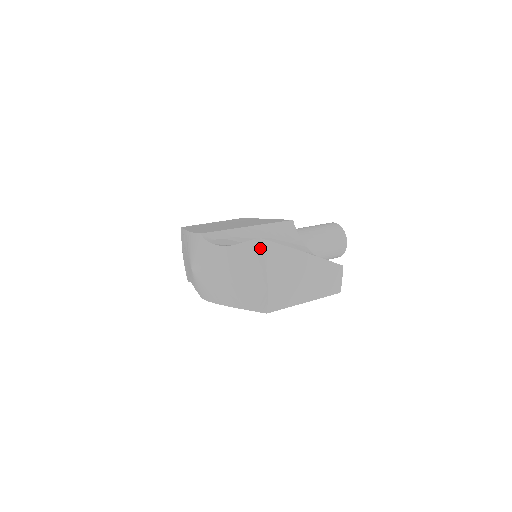
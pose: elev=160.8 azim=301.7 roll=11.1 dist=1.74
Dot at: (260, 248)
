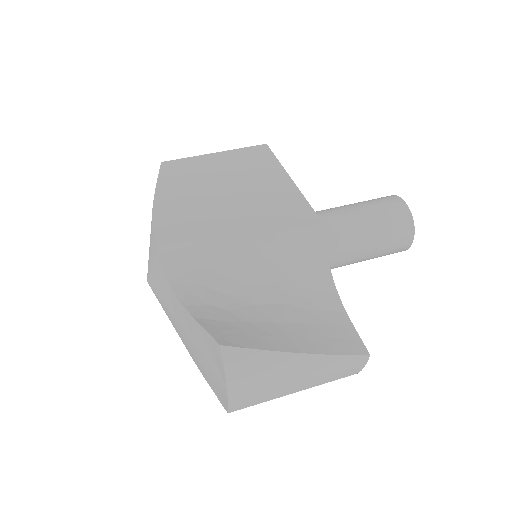
Dot at: (220, 357)
